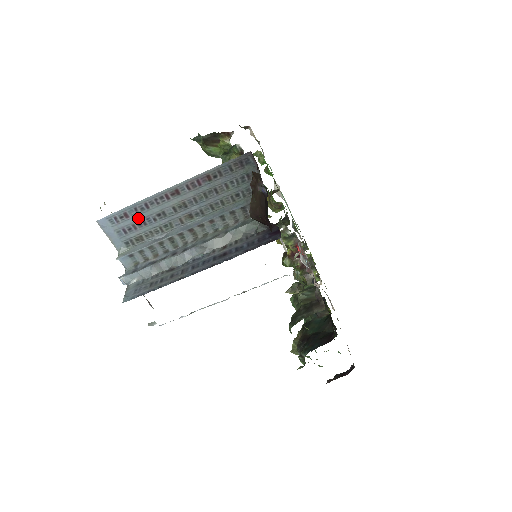
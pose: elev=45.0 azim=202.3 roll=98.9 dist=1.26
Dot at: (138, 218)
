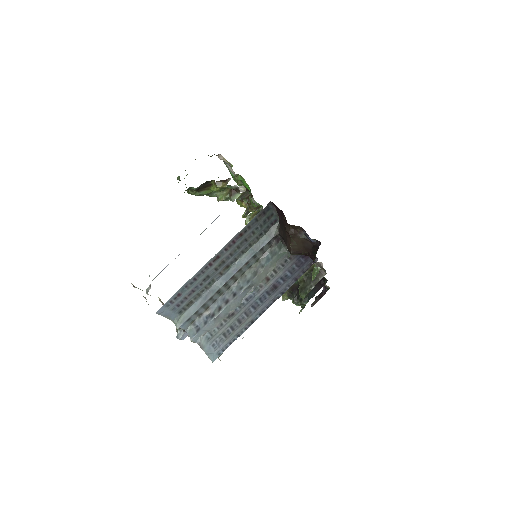
Dot at: (188, 291)
